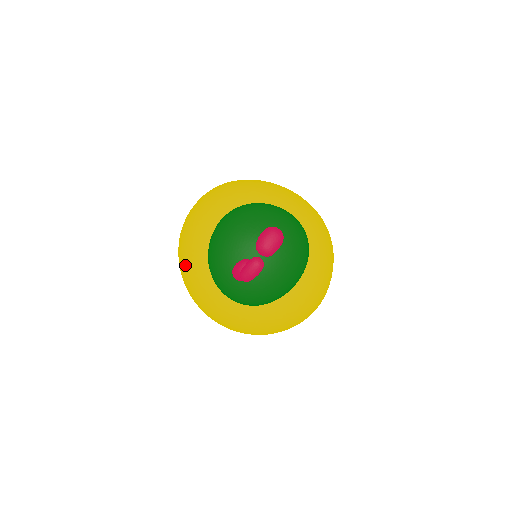
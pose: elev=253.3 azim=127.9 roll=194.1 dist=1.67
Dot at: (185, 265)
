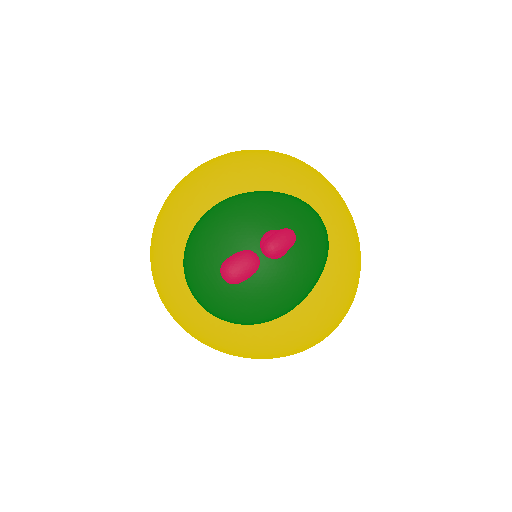
Dot at: occluded
